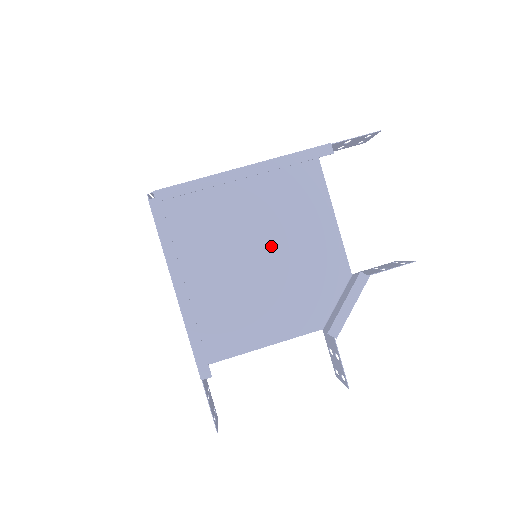
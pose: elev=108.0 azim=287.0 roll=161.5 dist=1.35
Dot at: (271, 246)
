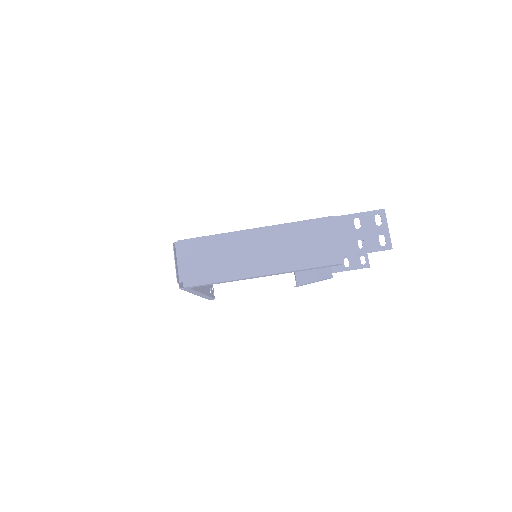
Dot at: occluded
